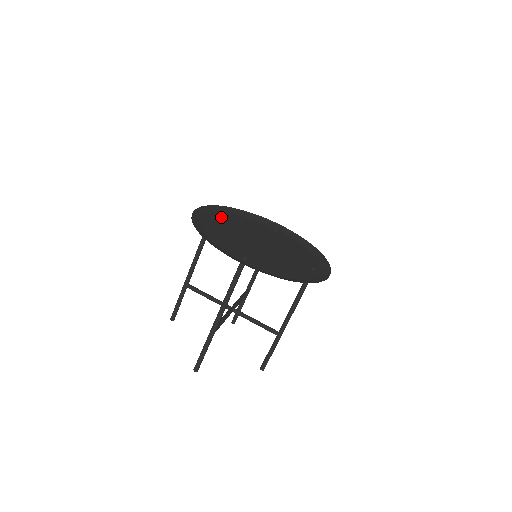
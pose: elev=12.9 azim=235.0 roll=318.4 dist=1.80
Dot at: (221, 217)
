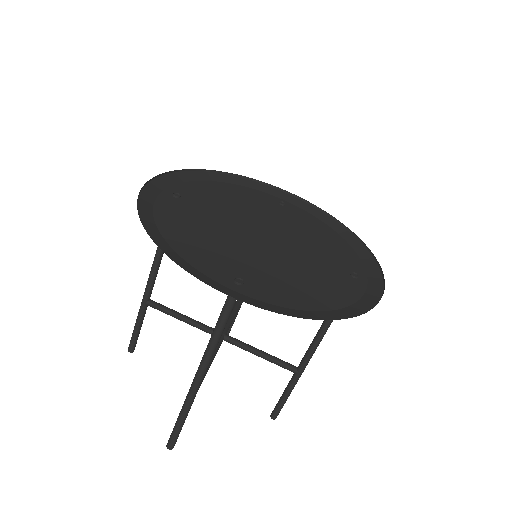
Dot at: (192, 191)
